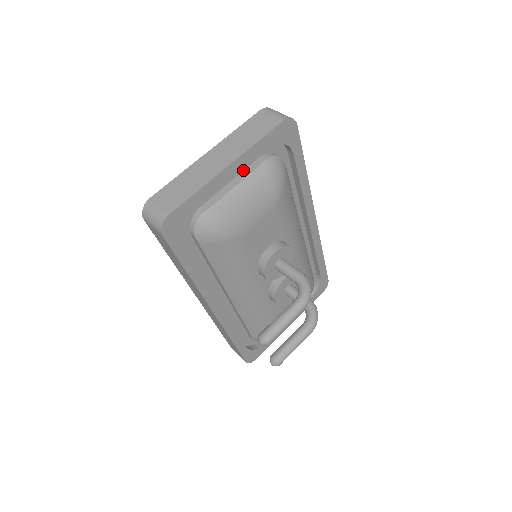
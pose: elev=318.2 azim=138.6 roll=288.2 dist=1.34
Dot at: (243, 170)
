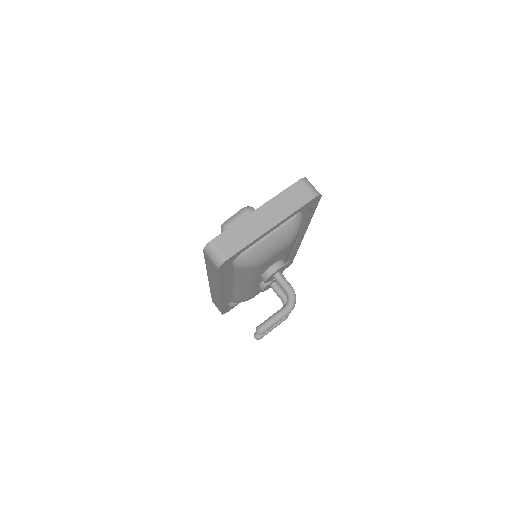
Dot at: occluded
